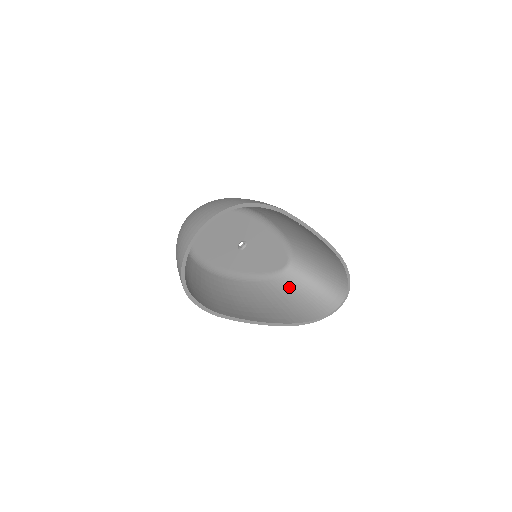
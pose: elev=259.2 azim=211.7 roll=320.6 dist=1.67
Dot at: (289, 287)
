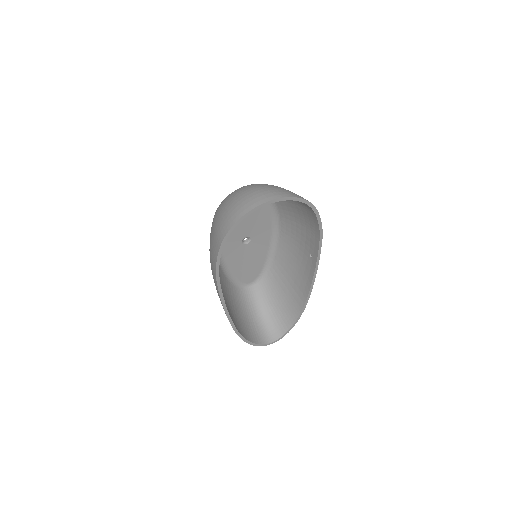
Dot at: (241, 302)
